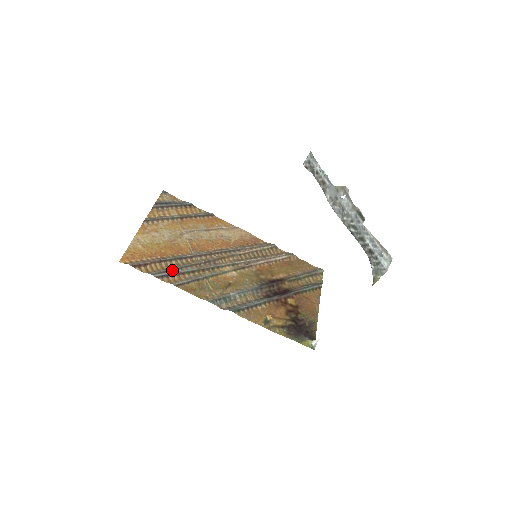
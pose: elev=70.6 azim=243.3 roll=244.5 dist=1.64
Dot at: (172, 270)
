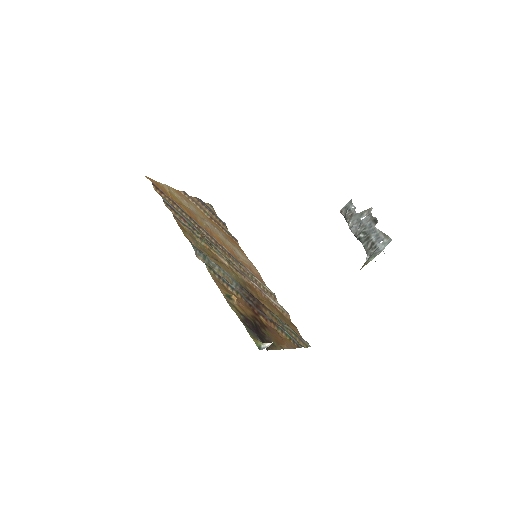
Dot at: (179, 211)
